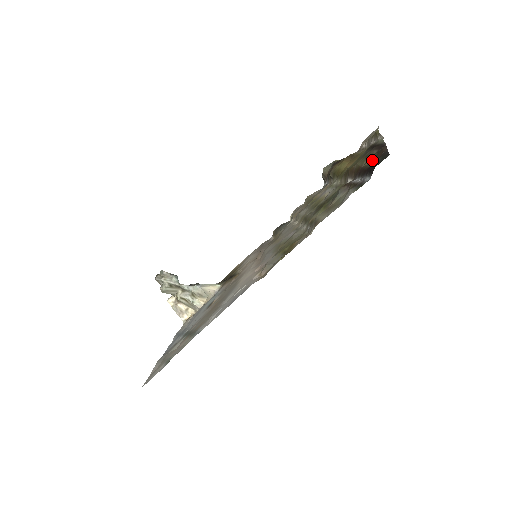
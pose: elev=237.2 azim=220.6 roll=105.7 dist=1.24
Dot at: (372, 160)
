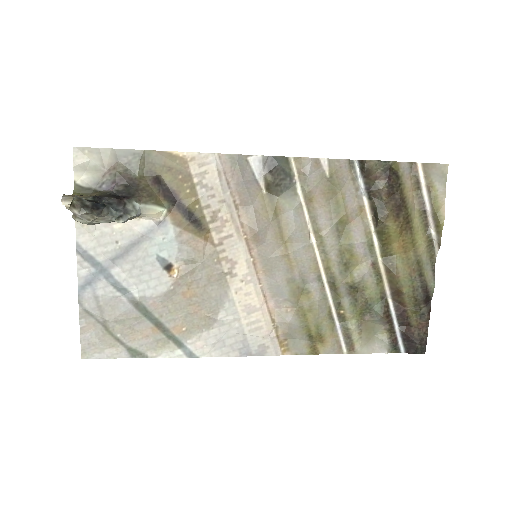
Dot at: (415, 314)
